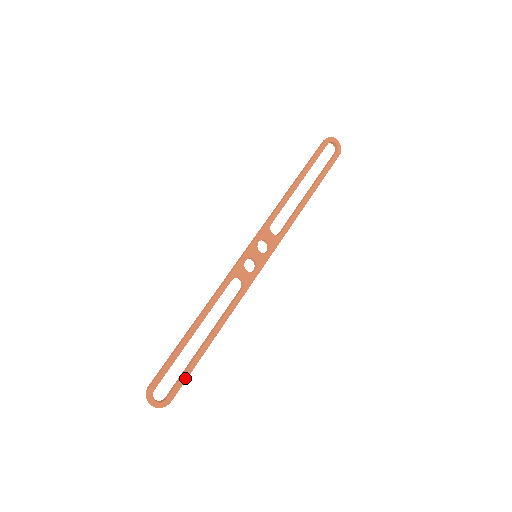
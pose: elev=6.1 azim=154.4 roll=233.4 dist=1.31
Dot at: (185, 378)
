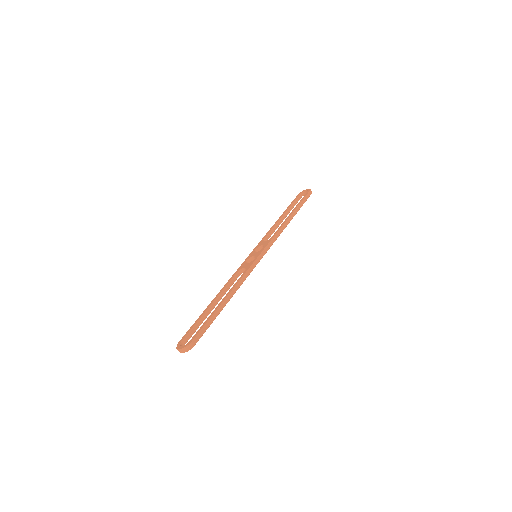
Dot at: (203, 326)
